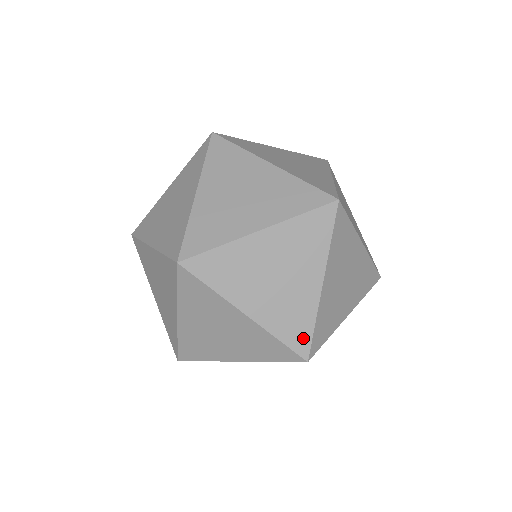
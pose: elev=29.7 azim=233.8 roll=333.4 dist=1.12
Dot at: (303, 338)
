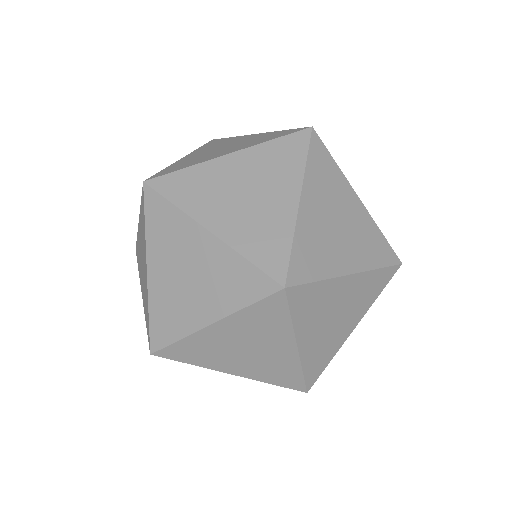
Dot at: occluded
